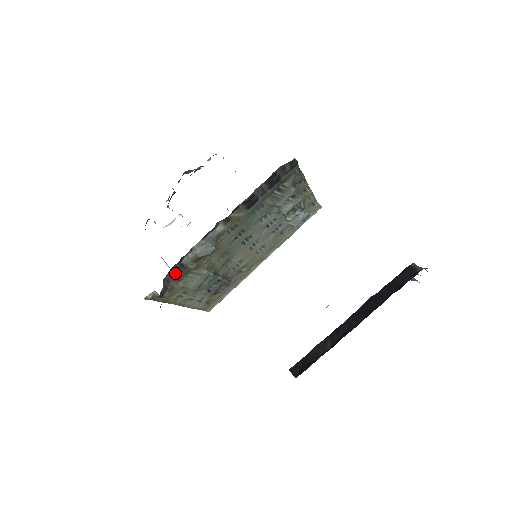
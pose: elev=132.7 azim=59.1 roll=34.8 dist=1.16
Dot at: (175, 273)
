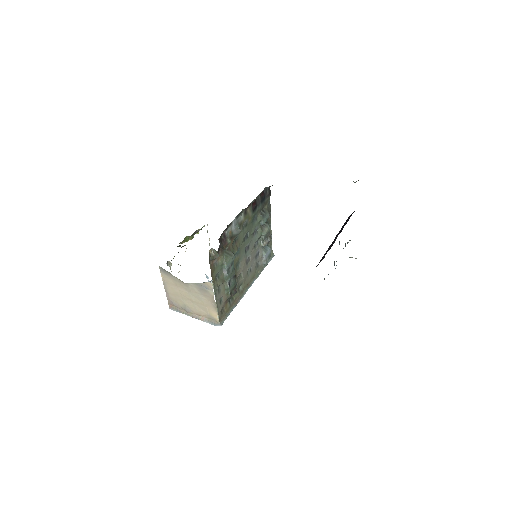
Dot at: (221, 242)
